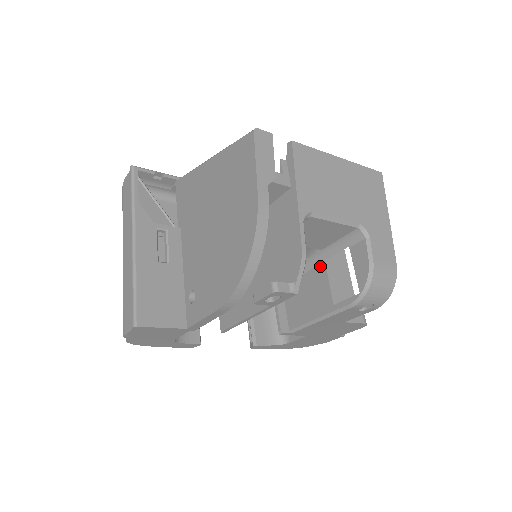
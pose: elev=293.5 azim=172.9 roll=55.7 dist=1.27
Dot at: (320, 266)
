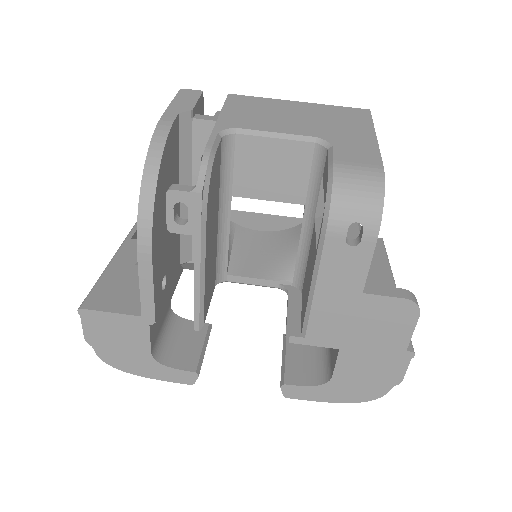
Dot at: (313, 229)
